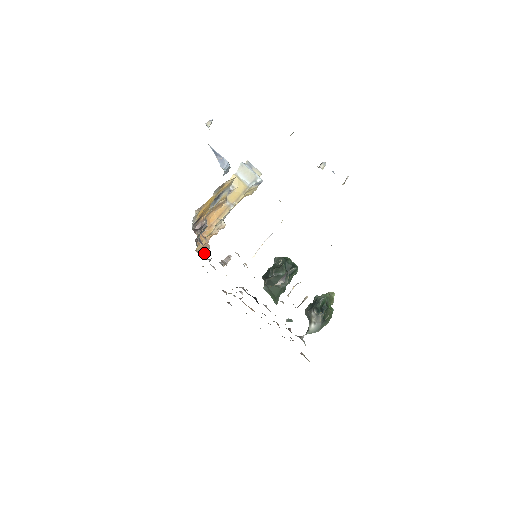
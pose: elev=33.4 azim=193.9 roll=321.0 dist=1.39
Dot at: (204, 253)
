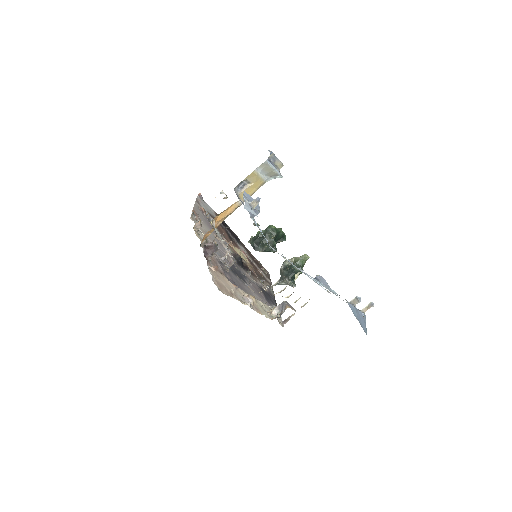
Dot at: occluded
